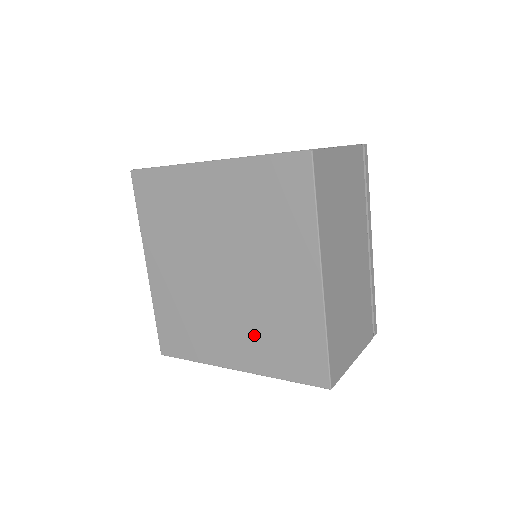
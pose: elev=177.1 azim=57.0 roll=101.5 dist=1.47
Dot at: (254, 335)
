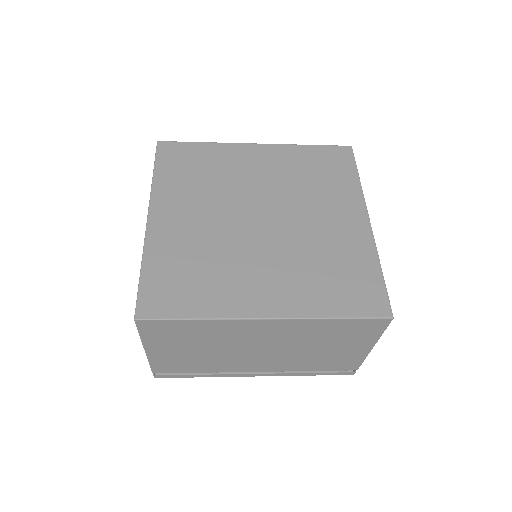
Dot at: (297, 274)
